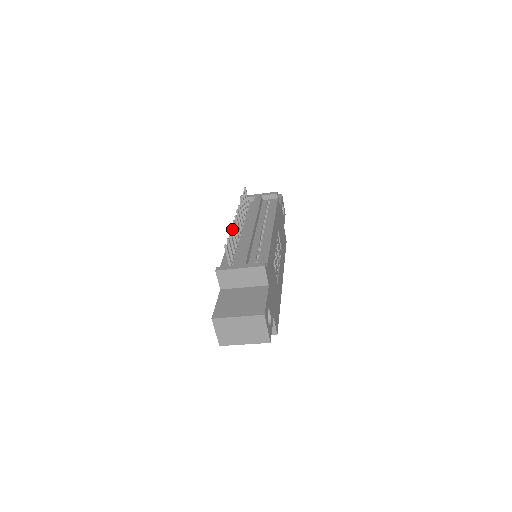
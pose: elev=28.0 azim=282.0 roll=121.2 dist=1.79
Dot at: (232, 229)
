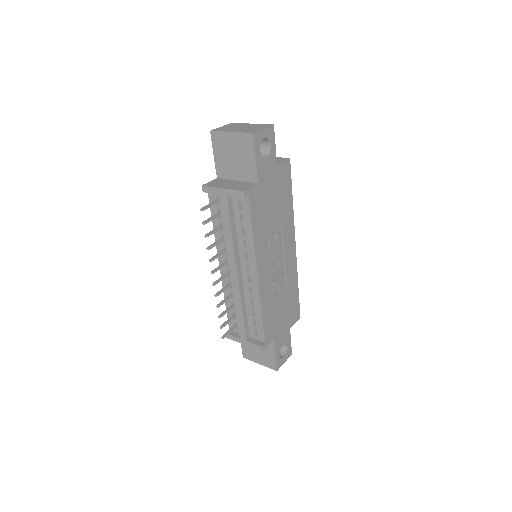
Dot at: (219, 306)
